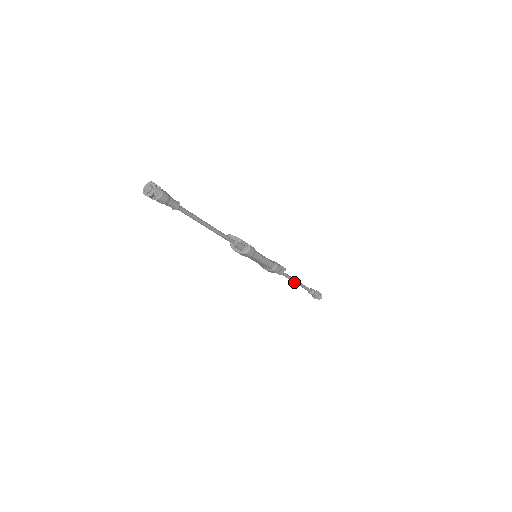
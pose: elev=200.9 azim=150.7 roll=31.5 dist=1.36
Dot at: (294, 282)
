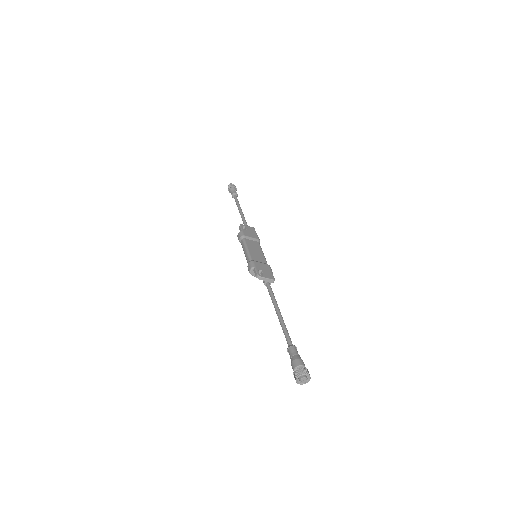
Dot at: (241, 216)
